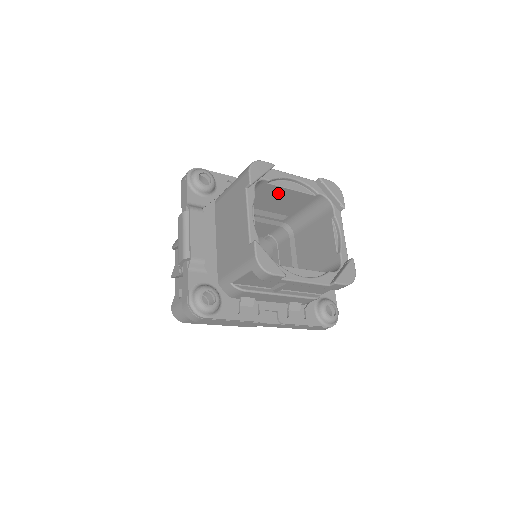
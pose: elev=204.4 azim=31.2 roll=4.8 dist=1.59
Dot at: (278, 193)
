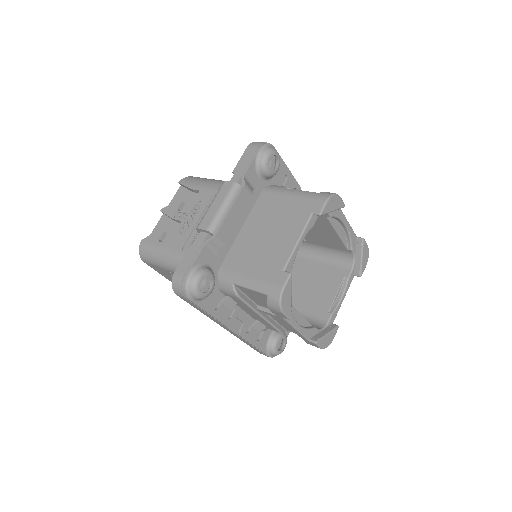
Dot at: (323, 226)
